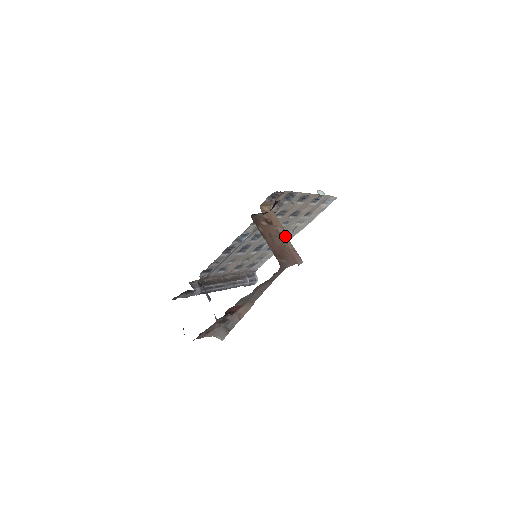
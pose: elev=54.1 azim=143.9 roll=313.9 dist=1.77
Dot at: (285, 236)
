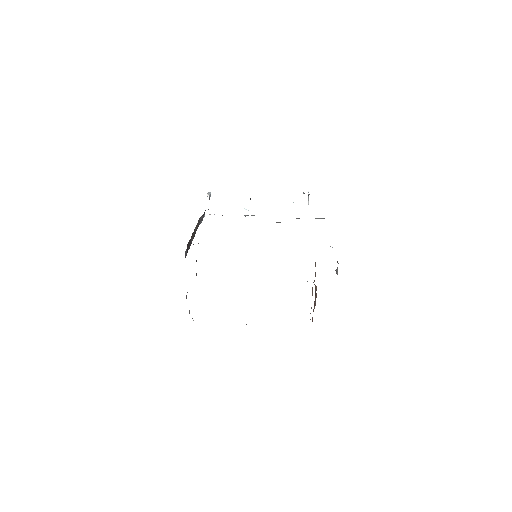
Dot at: occluded
